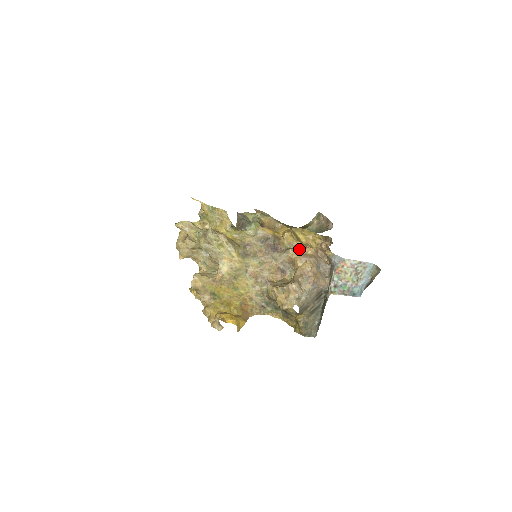
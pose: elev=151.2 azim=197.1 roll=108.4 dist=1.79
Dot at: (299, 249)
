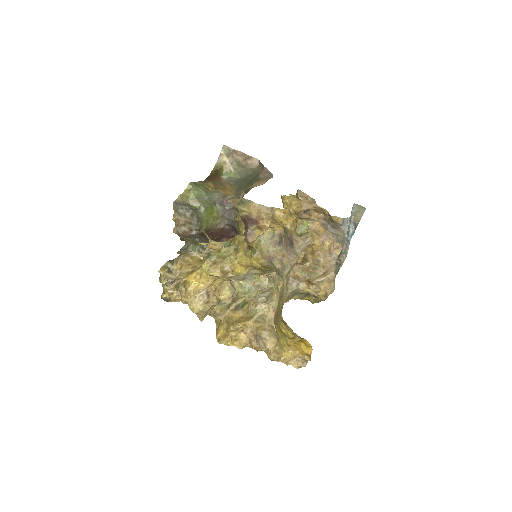
Dot at: (306, 228)
